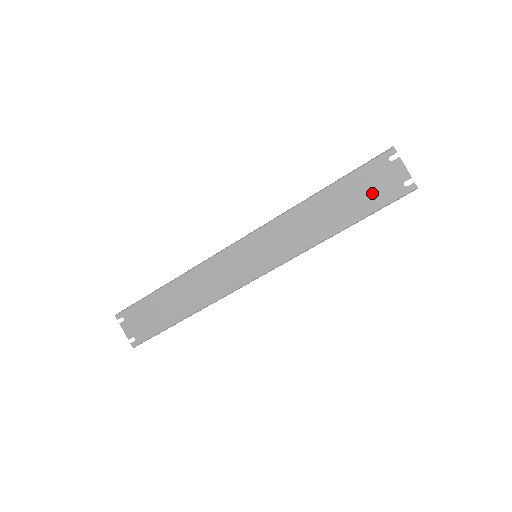
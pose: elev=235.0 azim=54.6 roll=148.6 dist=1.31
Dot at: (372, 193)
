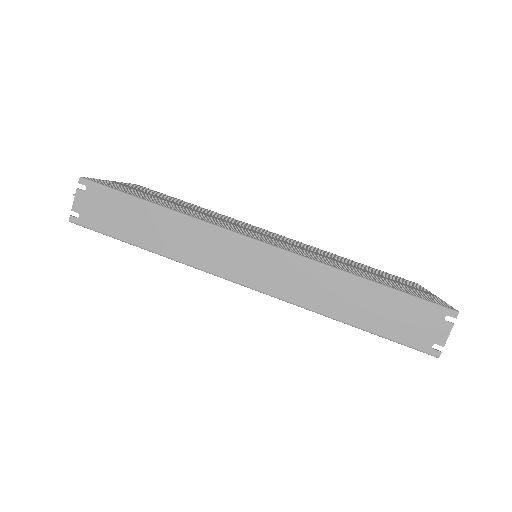
Dot at: (405, 325)
